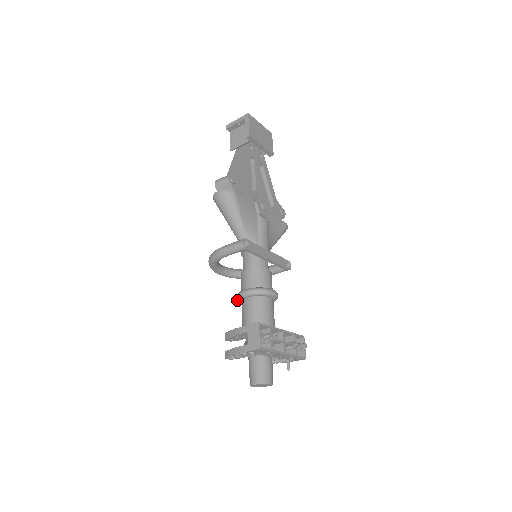
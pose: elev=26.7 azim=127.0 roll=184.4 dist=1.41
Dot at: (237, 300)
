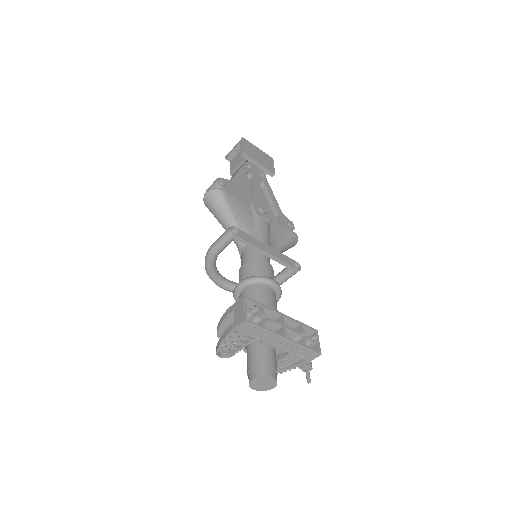
Dot at: (235, 299)
